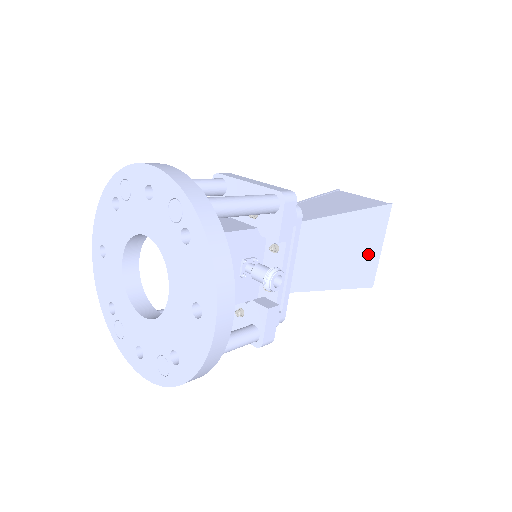
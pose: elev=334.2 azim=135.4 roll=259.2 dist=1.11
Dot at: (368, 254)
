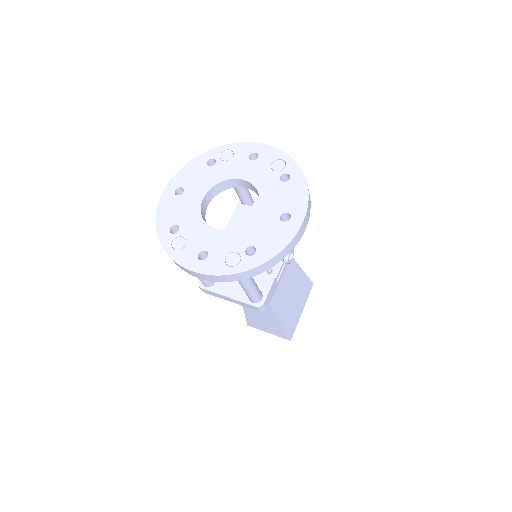
Dot at: (297, 310)
